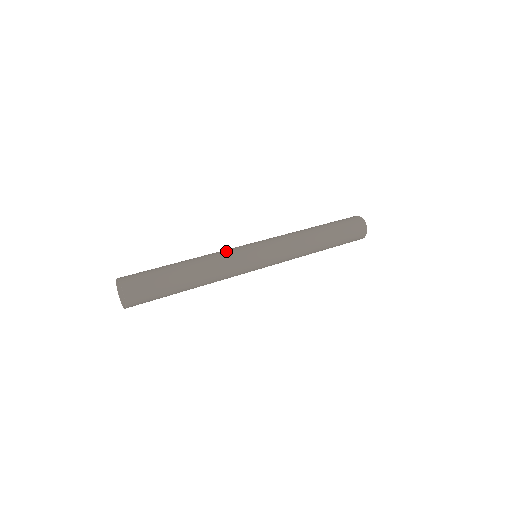
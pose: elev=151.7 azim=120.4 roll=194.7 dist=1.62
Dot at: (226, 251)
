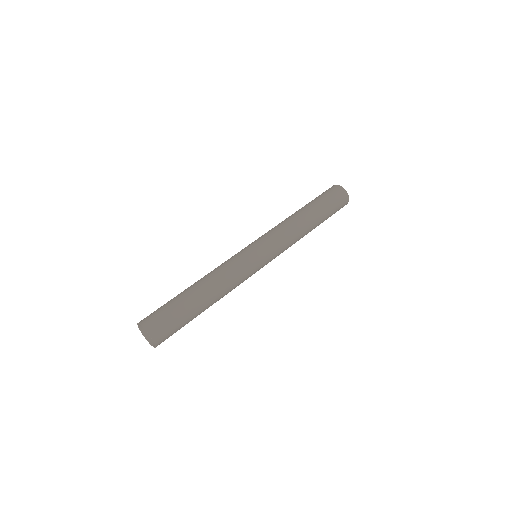
Dot at: (240, 274)
